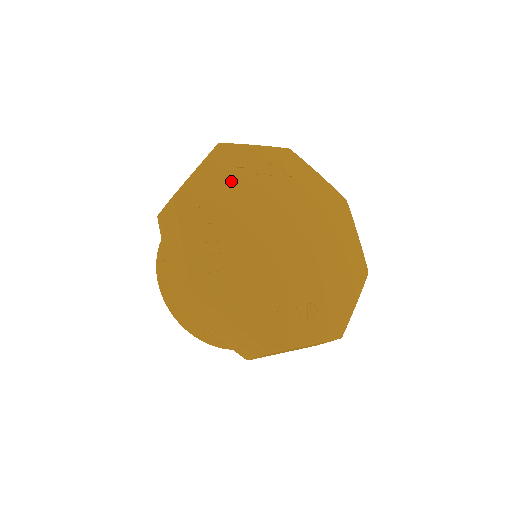
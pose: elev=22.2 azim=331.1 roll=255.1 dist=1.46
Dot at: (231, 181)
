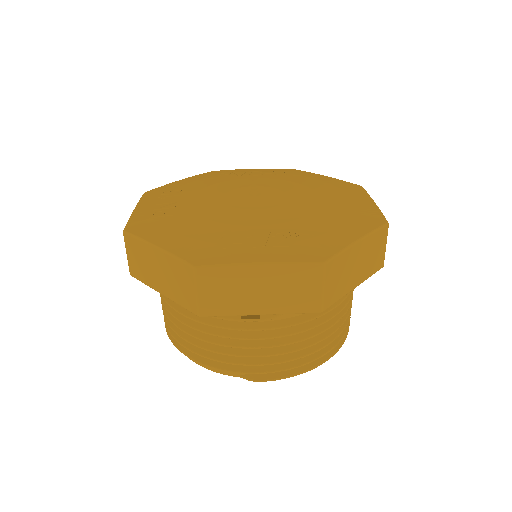
Dot at: (209, 180)
